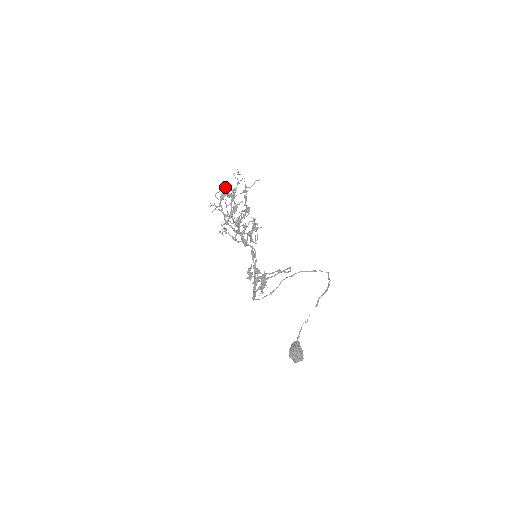
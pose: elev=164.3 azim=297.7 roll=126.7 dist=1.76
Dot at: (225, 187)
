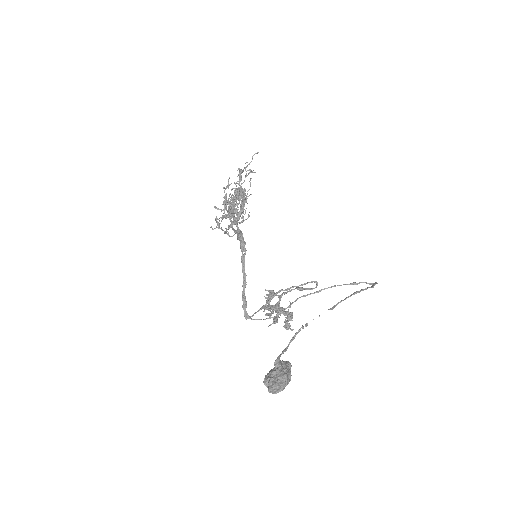
Dot at: occluded
